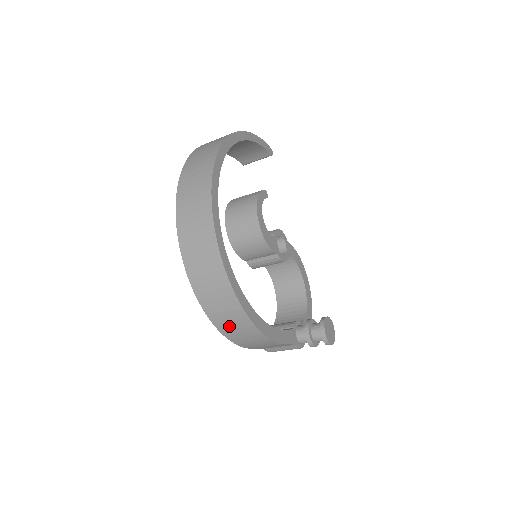
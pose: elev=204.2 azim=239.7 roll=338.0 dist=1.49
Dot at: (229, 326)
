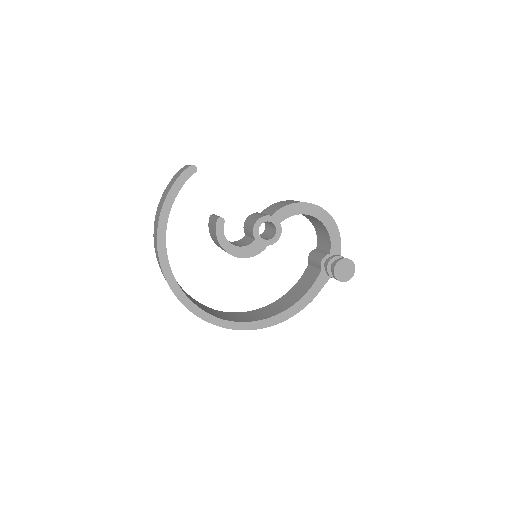
Dot at: occluded
